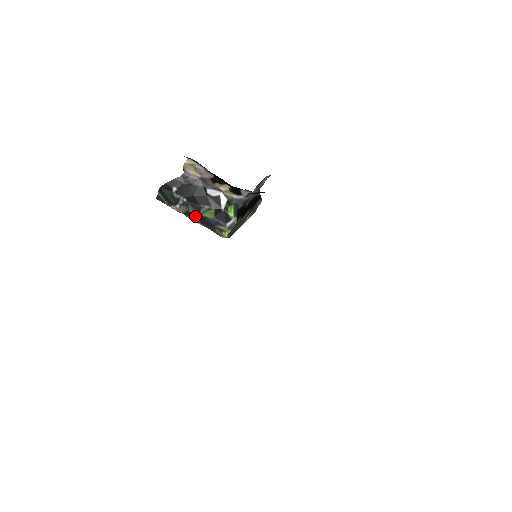
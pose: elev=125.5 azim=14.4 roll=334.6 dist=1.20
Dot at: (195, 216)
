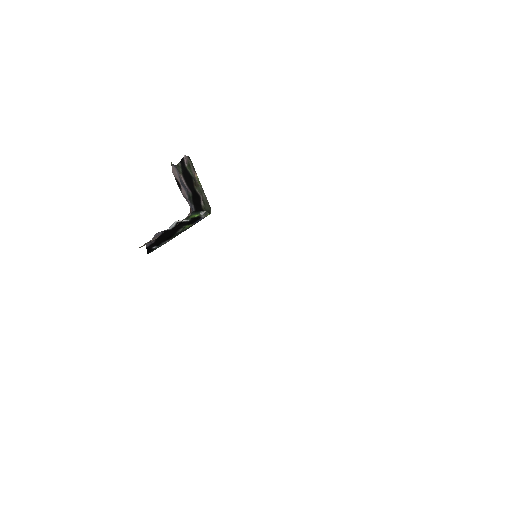
Dot at: occluded
